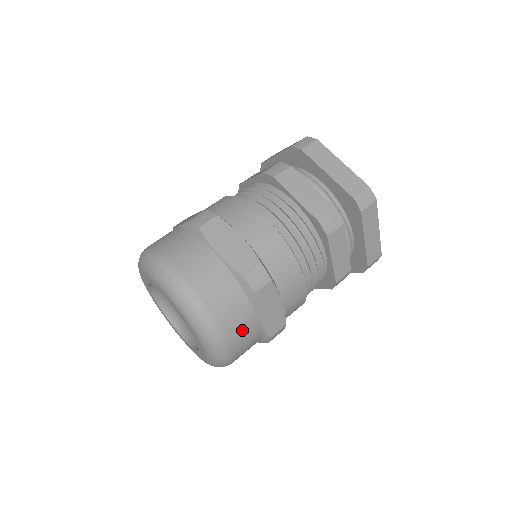
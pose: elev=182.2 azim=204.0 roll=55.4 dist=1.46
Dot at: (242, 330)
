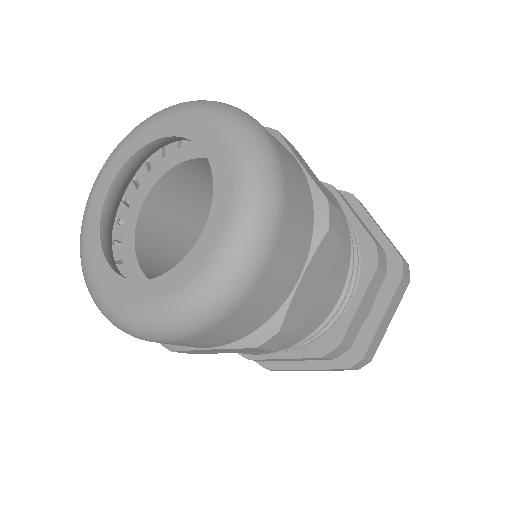
Dot at: (285, 266)
